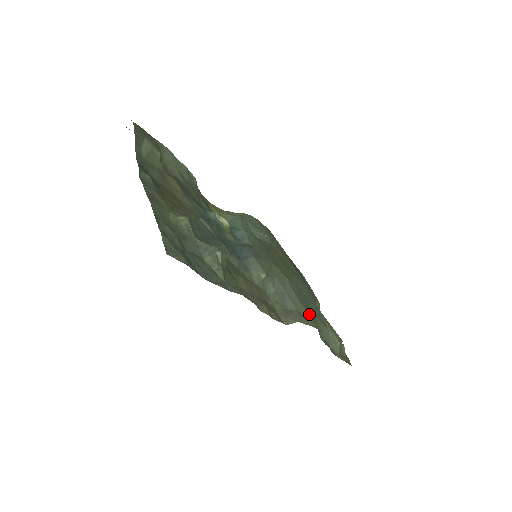
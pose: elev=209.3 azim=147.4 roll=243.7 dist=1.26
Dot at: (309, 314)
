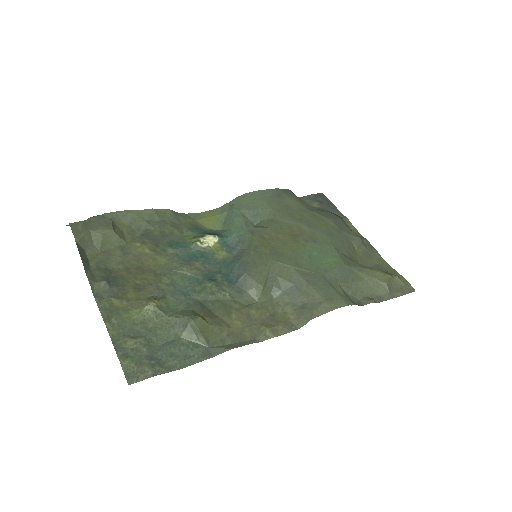
Dot at: (326, 296)
